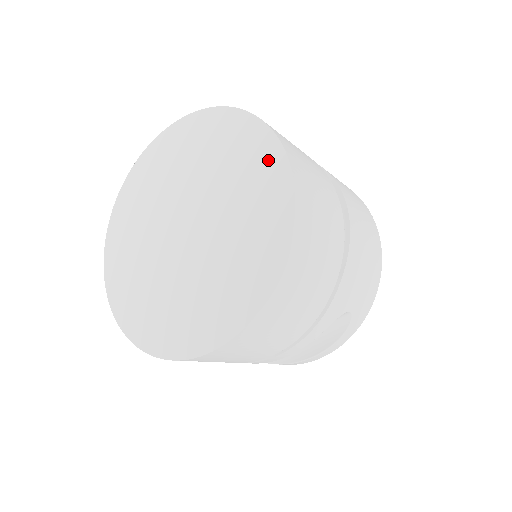
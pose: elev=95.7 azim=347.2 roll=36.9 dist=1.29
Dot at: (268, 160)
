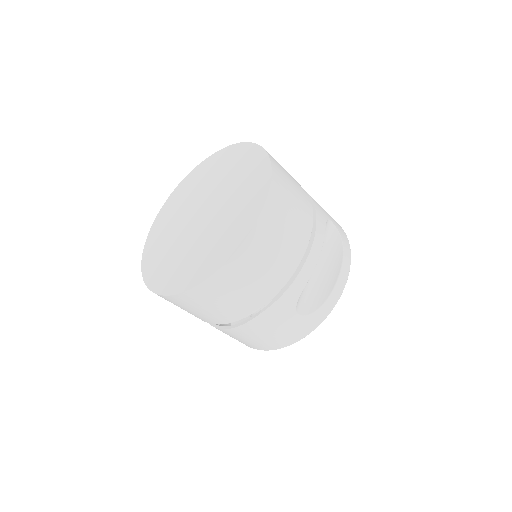
Dot at: (225, 155)
